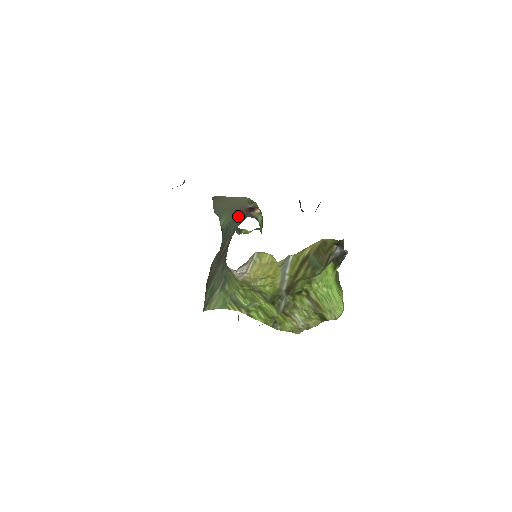
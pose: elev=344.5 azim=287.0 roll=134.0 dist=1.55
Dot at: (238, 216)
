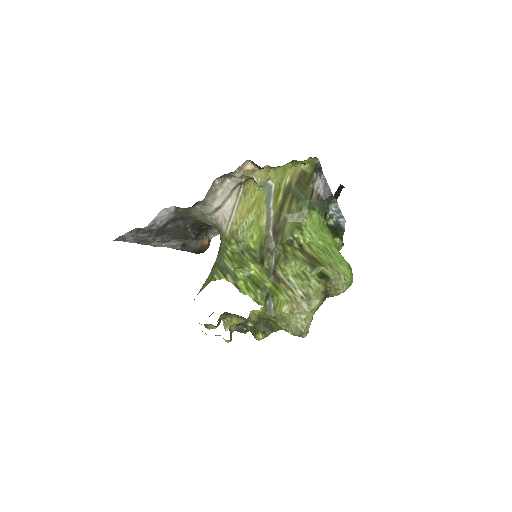
Dot at: occluded
